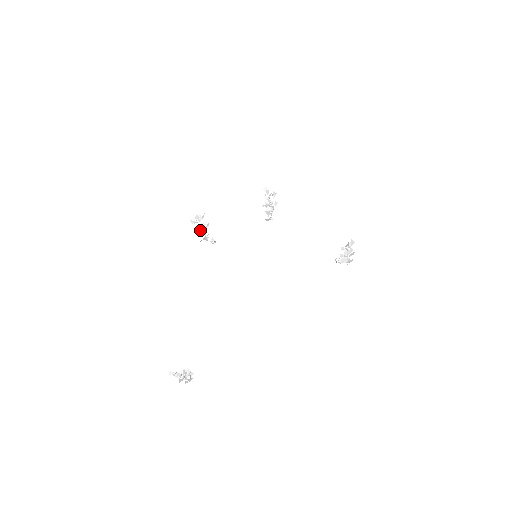
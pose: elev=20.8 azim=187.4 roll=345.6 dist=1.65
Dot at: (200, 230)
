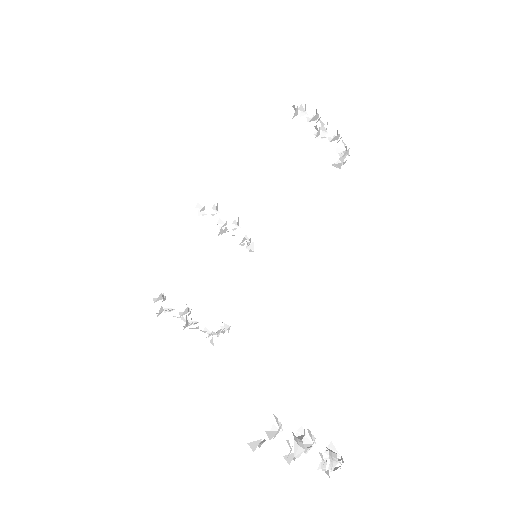
Dot at: occluded
